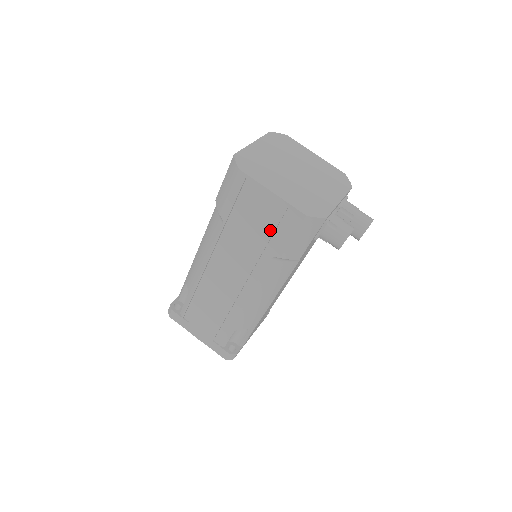
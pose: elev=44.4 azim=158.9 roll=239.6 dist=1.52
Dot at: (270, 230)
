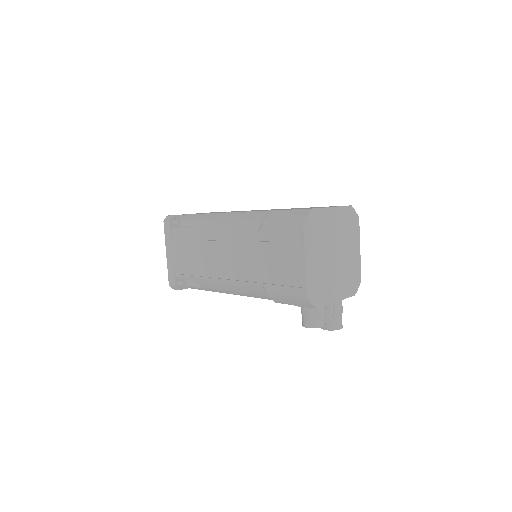
Dot at: (279, 273)
